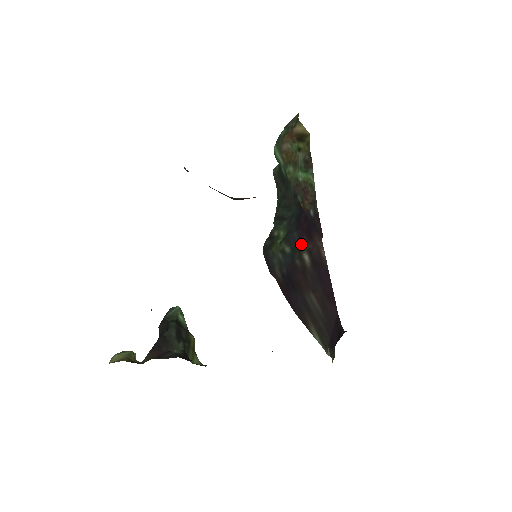
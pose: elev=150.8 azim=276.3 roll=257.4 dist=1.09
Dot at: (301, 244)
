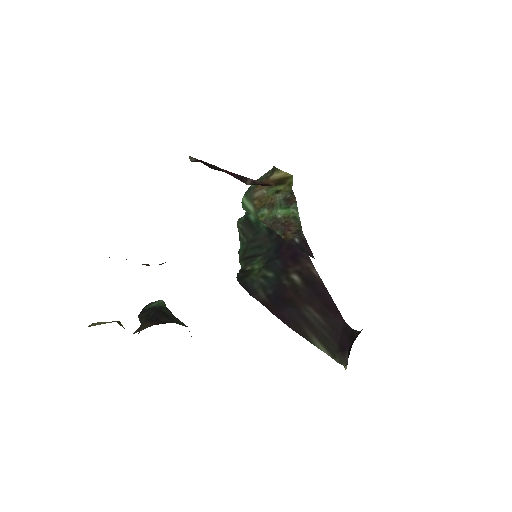
Dot at: (286, 268)
